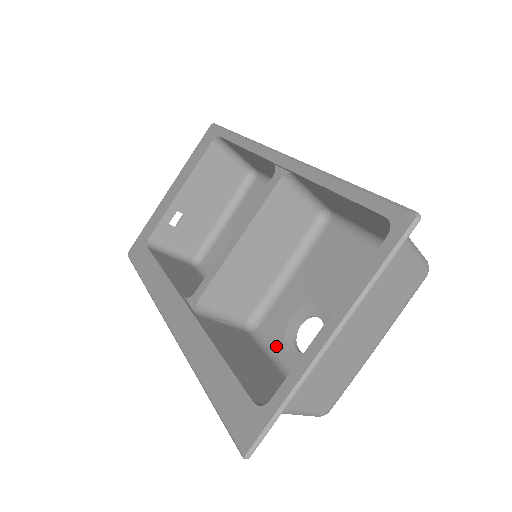
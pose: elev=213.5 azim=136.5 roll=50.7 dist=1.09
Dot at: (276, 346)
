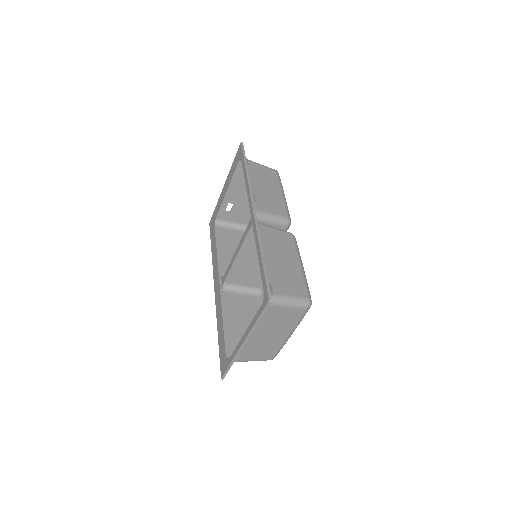
Dot at: occluded
